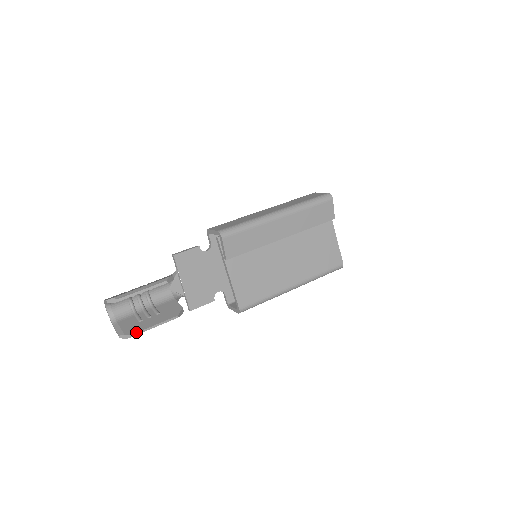
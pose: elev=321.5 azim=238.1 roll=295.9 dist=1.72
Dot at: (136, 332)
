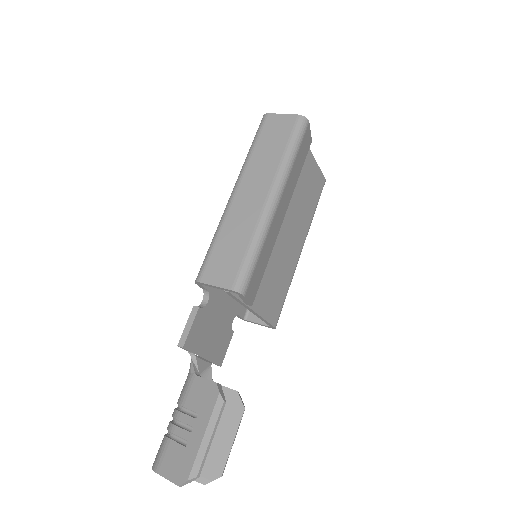
Dot at: (223, 468)
